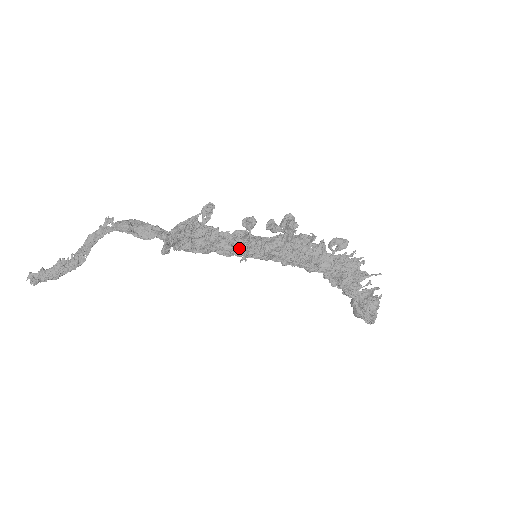
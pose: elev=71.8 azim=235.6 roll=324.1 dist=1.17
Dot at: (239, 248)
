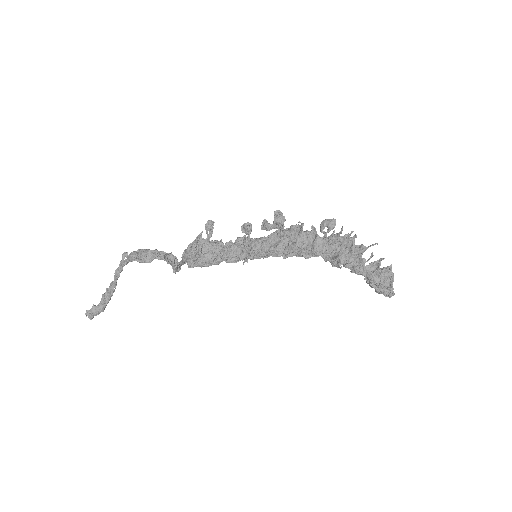
Dot at: (242, 253)
